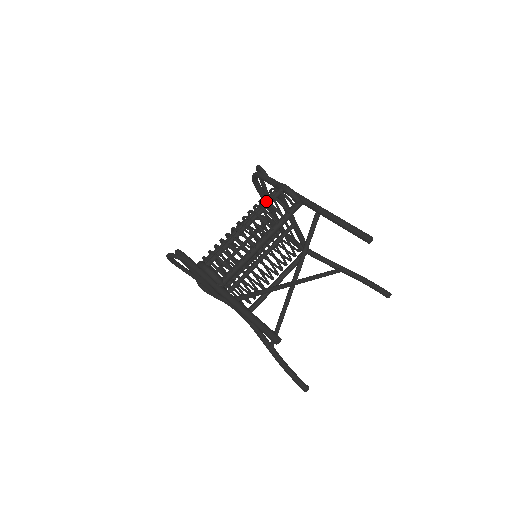
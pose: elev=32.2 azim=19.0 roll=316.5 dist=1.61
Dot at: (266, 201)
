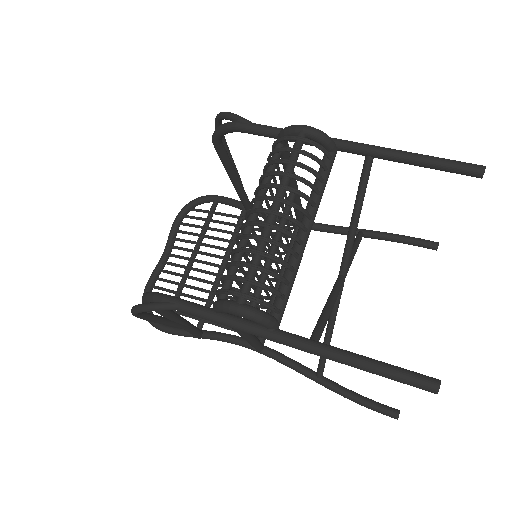
Dot at: (288, 161)
